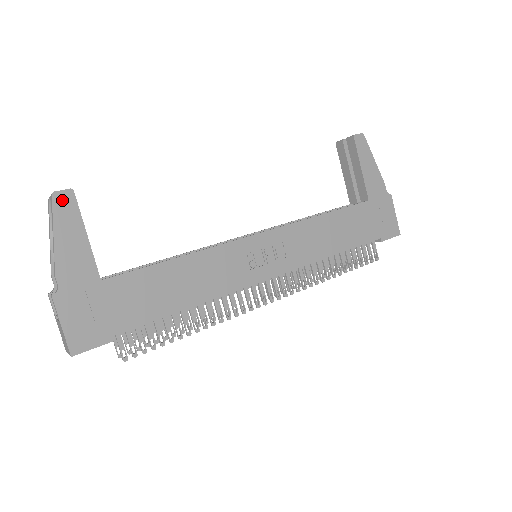
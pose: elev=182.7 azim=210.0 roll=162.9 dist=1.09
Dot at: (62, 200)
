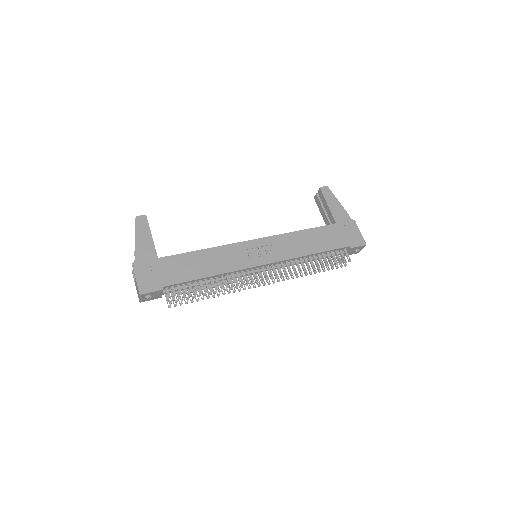
Dot at: (140, 220)
